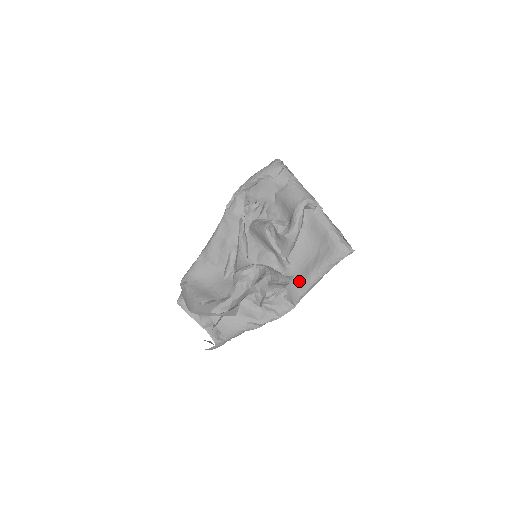
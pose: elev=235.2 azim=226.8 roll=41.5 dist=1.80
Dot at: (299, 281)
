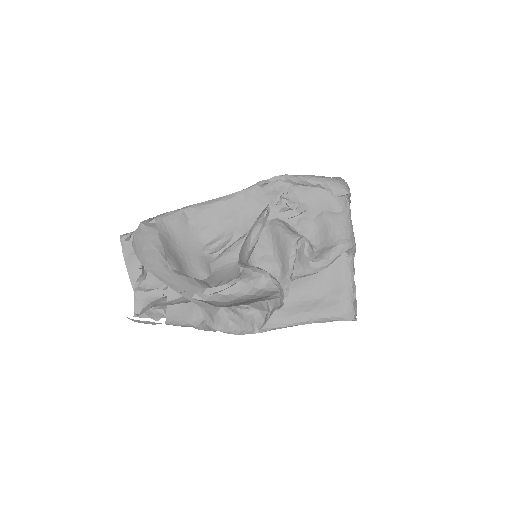
Dot at: (284, 312)
